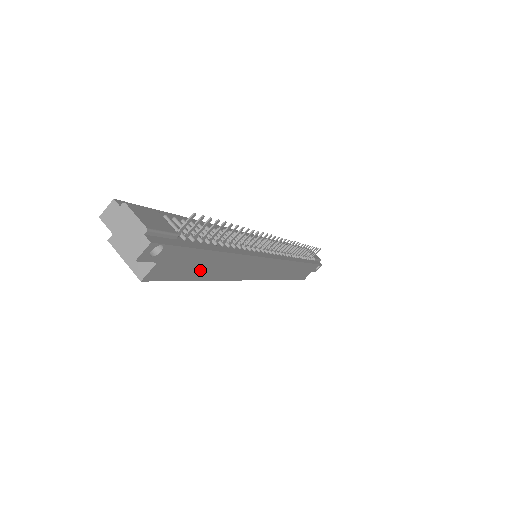
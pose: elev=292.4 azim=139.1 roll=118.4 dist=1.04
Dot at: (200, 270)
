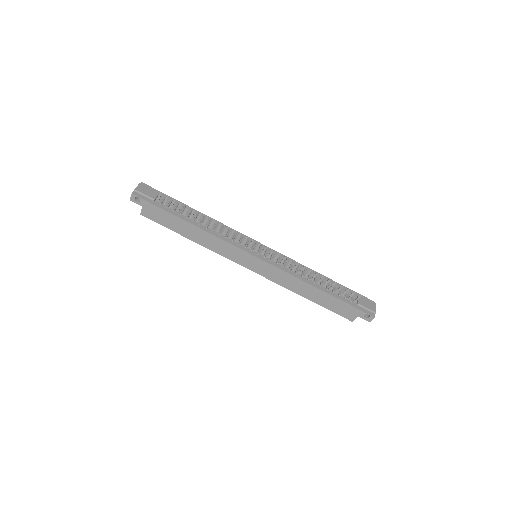
Dot at: (177, 227)
